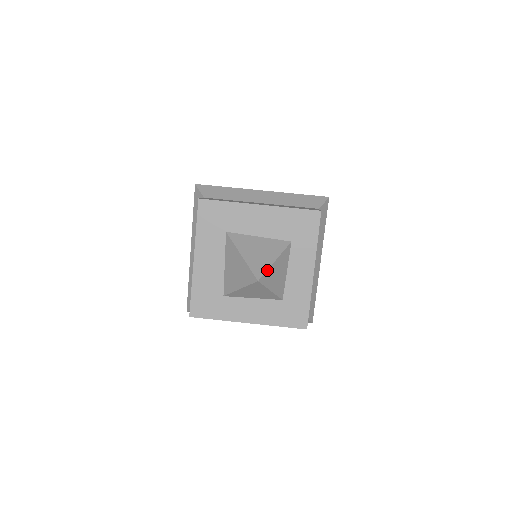
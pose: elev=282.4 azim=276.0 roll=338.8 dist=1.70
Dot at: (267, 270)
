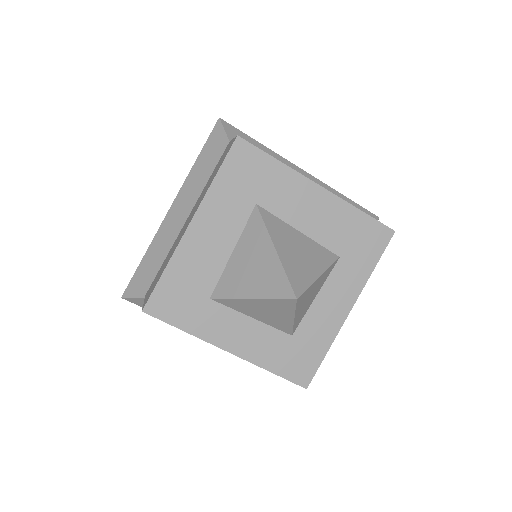
Dot at: (309, 286)
